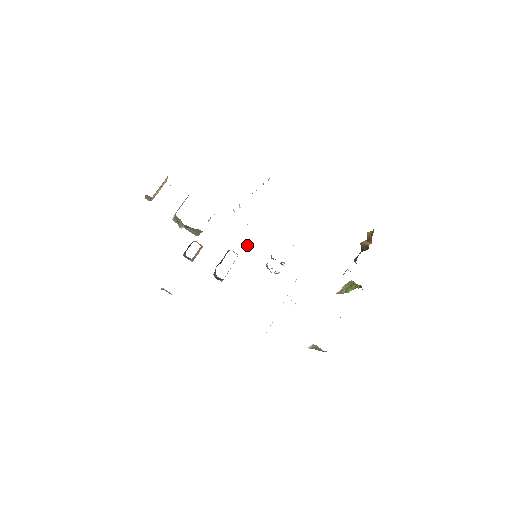
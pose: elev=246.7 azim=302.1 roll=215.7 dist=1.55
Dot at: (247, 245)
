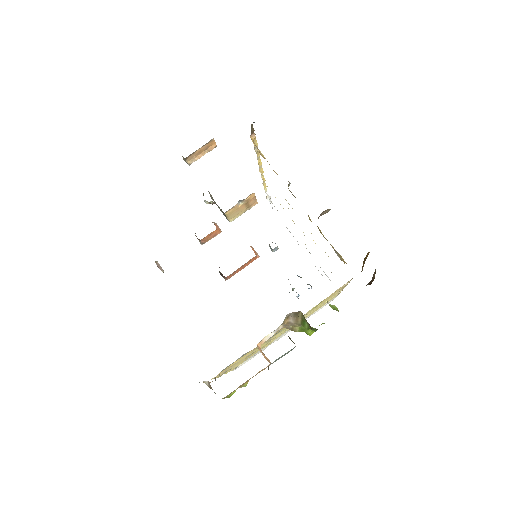
Dot at: occluded
